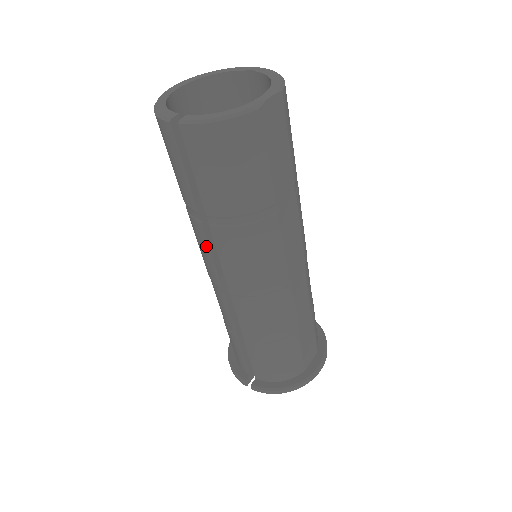
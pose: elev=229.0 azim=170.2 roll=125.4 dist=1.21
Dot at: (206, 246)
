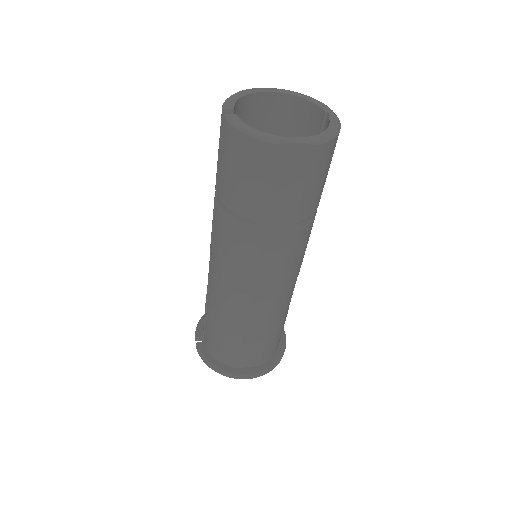
Dot at: (213, 217)
